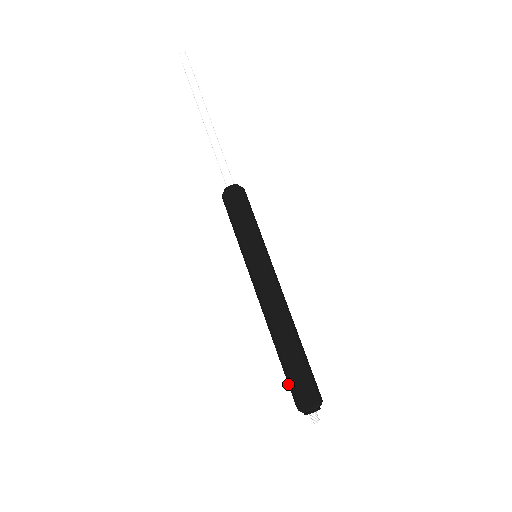
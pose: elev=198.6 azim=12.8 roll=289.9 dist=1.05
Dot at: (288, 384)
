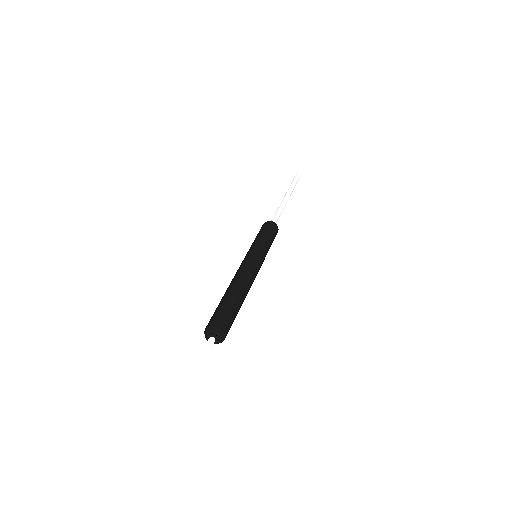
Dot at: (215, 312)
